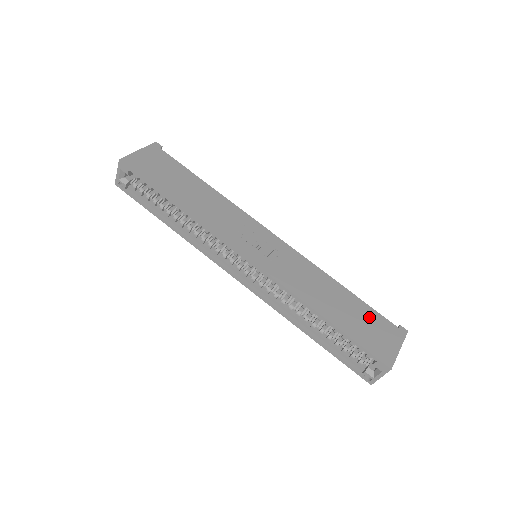
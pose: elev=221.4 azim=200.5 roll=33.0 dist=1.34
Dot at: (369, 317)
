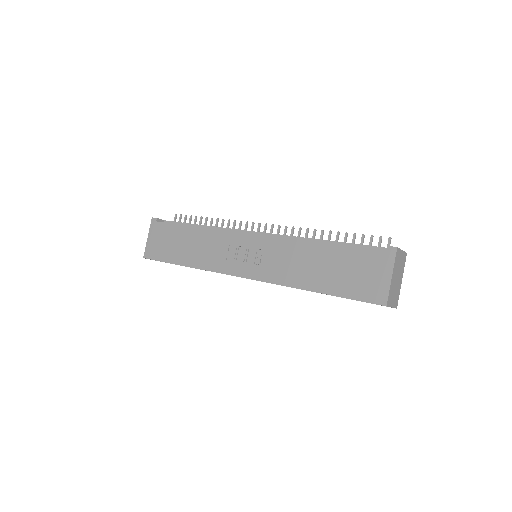
Dot at: (353, 260)
